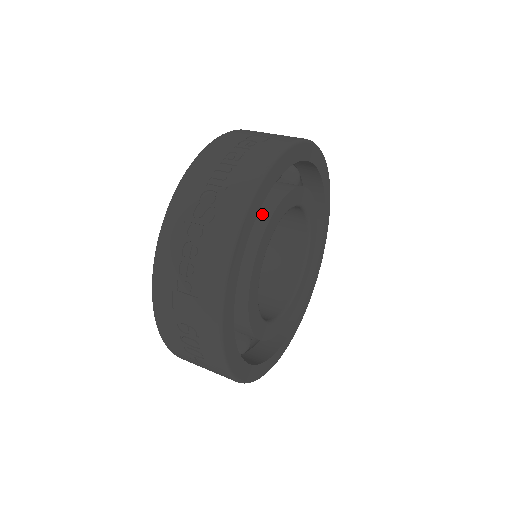
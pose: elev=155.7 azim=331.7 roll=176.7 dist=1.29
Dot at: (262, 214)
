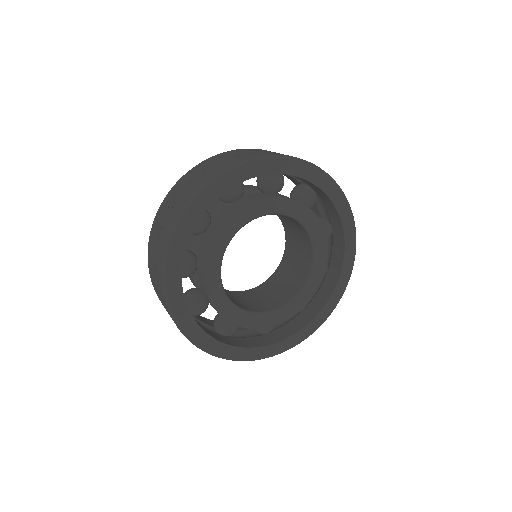
Dot at: (207, 242)
